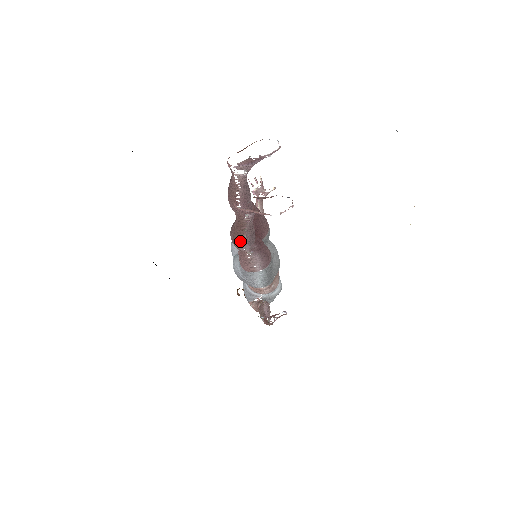
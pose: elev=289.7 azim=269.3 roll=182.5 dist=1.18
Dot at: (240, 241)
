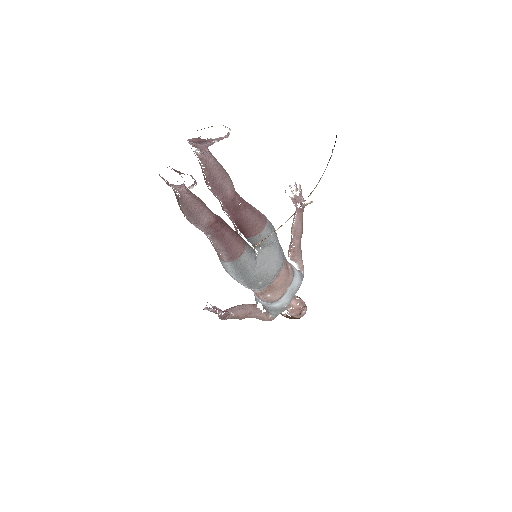
Dot at: (184, 214)
